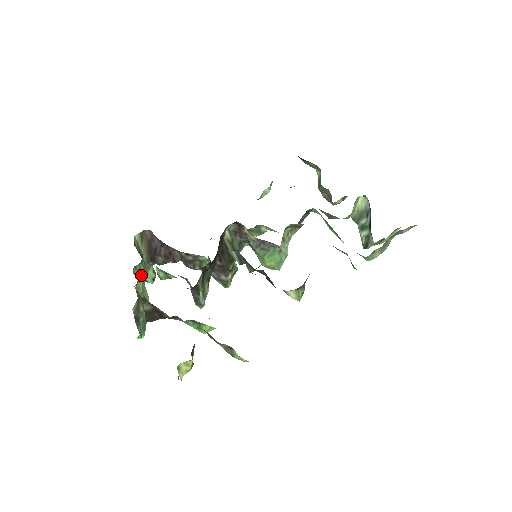
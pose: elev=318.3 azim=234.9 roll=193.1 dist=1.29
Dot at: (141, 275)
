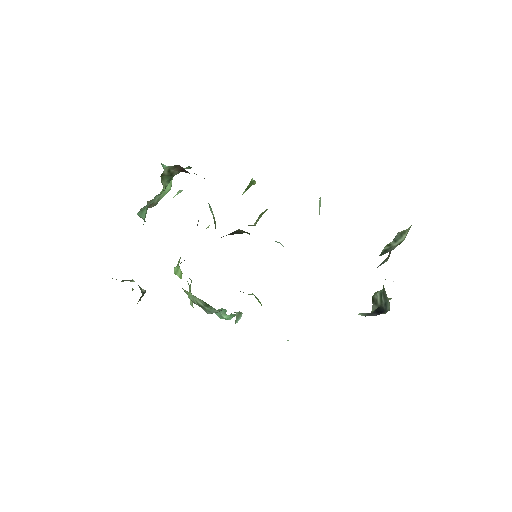
Dot at: (154, 201)
